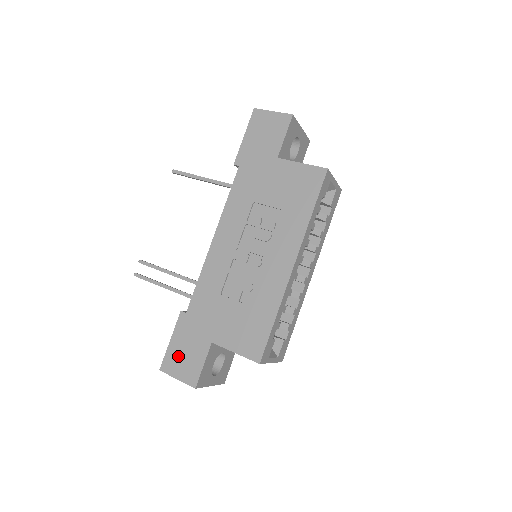
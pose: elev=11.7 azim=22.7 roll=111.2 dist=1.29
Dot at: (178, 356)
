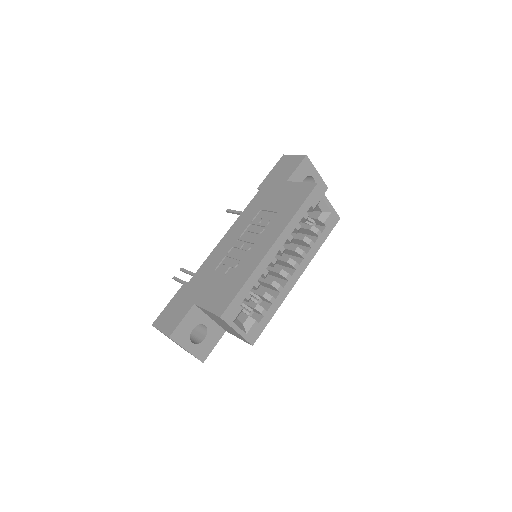
Dot at: (168, 314)
